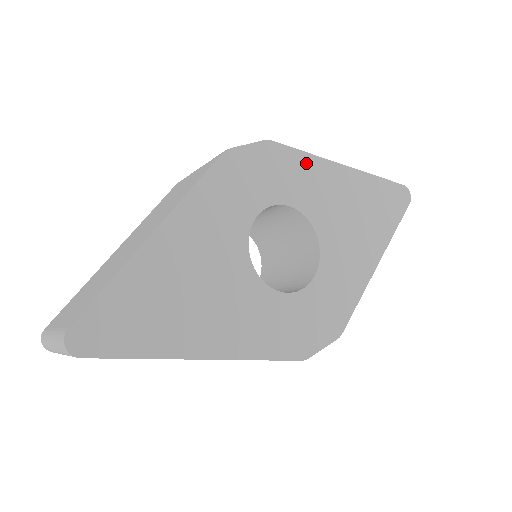
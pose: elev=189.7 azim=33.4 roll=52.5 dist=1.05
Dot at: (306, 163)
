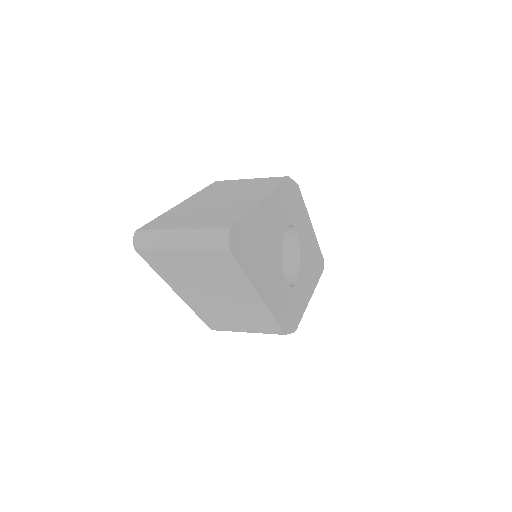
Dot at: (304, 212)
